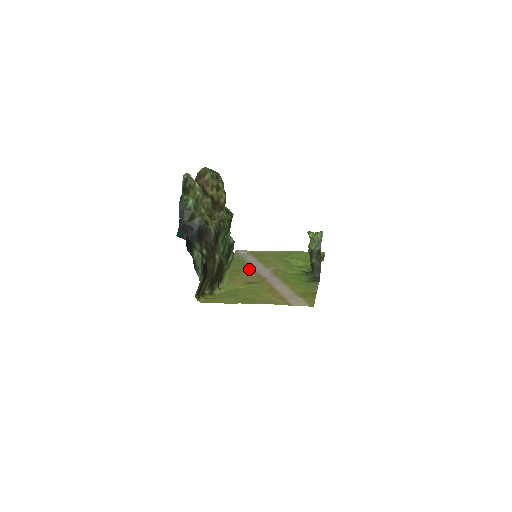
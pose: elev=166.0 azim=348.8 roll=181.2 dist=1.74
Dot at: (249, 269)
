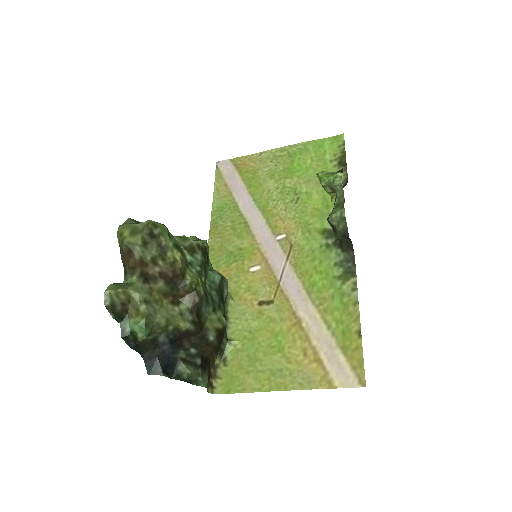
Dot at: (250, 244)
